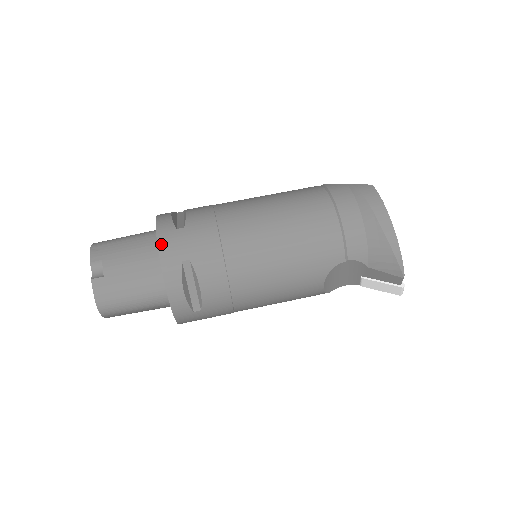
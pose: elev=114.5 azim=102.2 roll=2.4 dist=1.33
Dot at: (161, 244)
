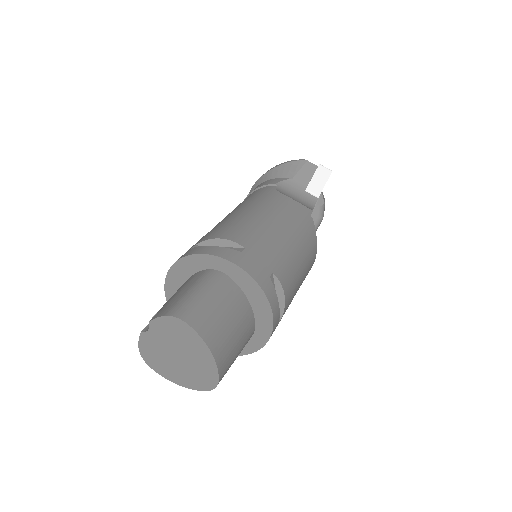
Dot at: (171, 267)
